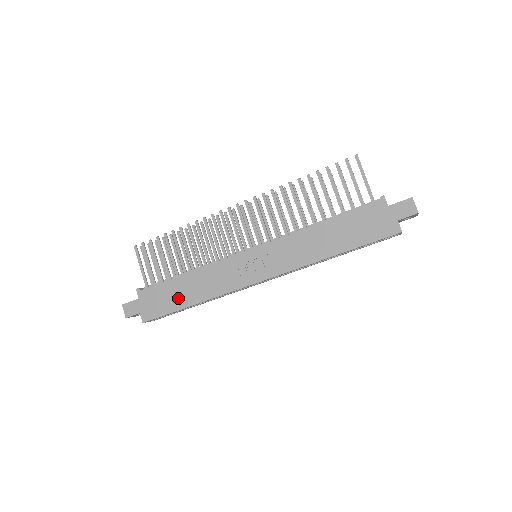
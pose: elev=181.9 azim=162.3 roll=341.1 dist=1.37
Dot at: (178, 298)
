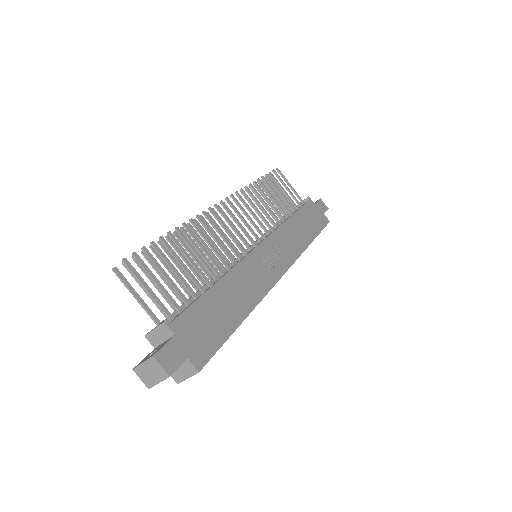
Dot at: (225, 316)
